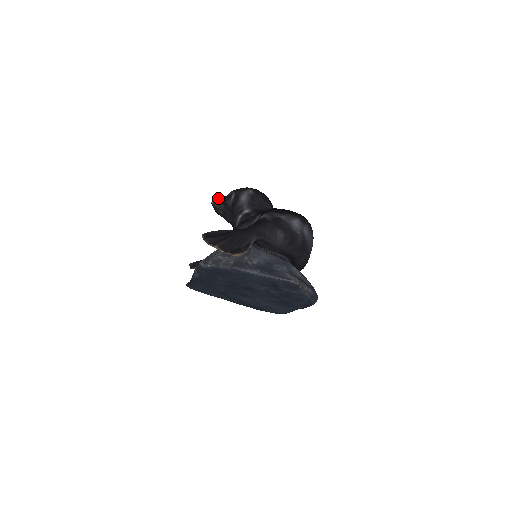
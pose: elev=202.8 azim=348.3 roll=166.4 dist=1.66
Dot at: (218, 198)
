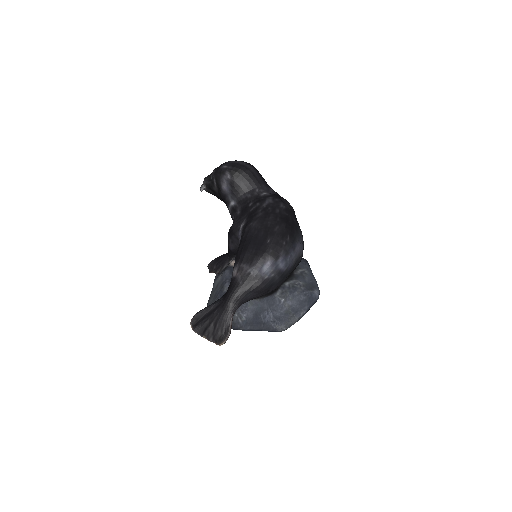
Dot at: (204, 181)
